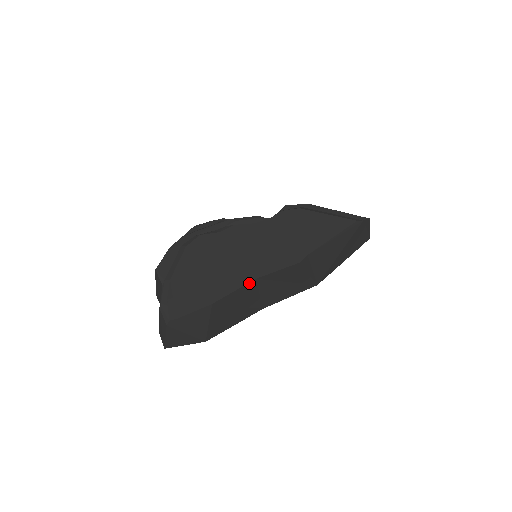
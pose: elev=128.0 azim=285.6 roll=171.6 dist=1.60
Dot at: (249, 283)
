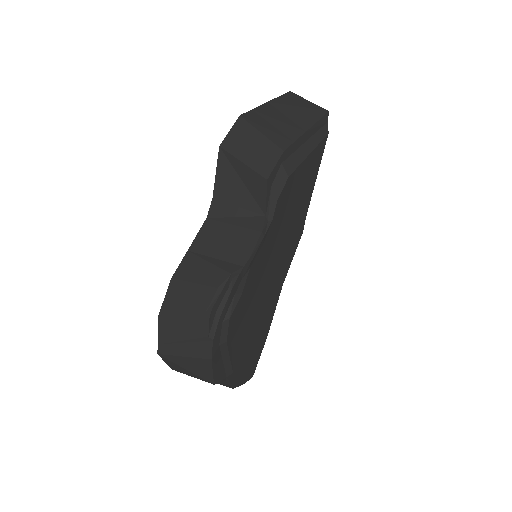
Dot at: (279, 293)
